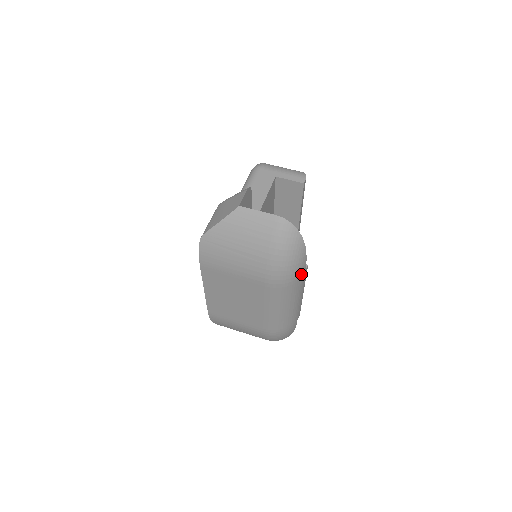
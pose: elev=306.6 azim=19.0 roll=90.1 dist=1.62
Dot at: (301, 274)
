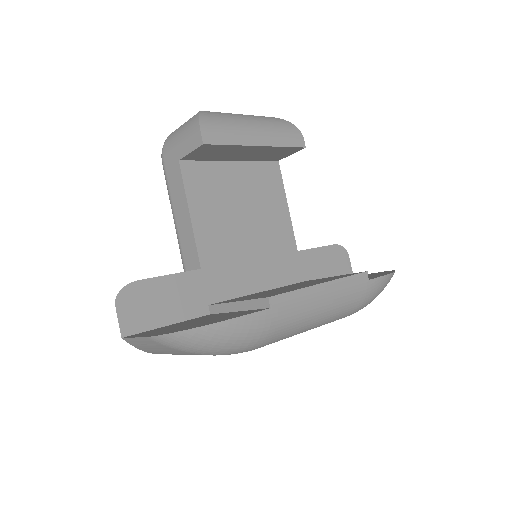
Dot at: (268, 320)
